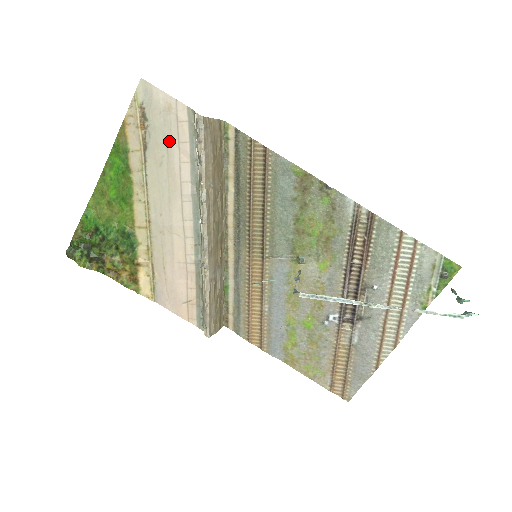
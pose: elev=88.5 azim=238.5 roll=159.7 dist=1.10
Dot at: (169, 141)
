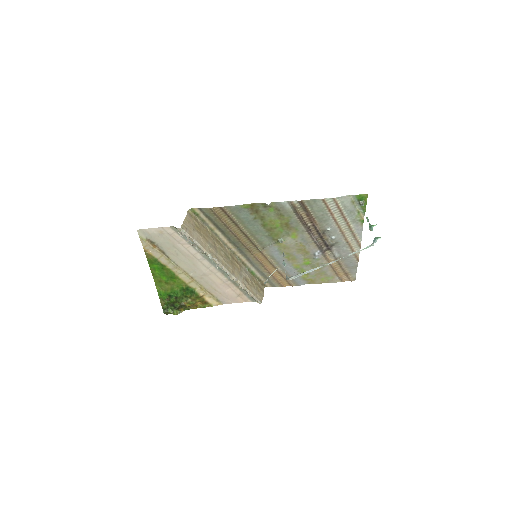
Dot at: (173, 244)
